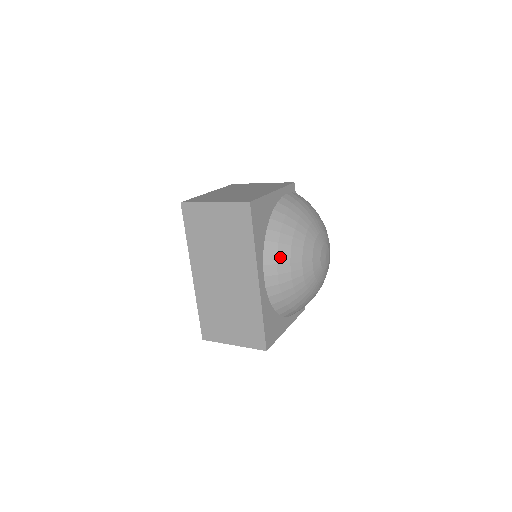
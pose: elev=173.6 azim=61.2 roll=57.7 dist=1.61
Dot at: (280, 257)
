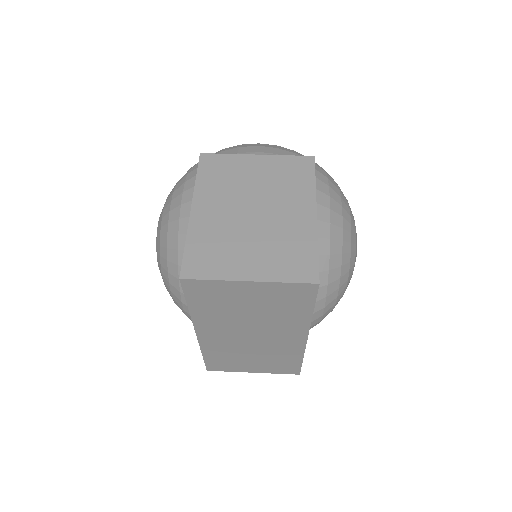
Dot at: (328, 298)
